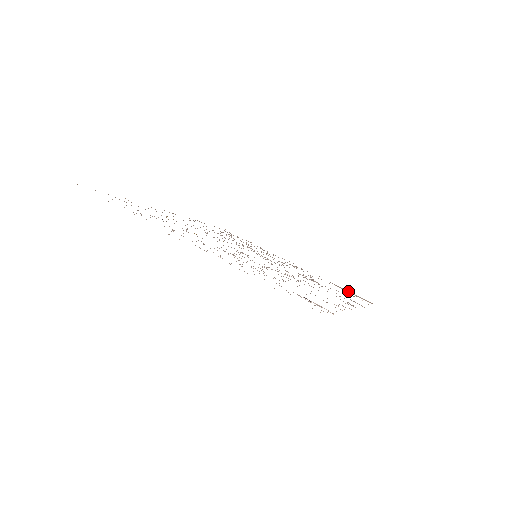
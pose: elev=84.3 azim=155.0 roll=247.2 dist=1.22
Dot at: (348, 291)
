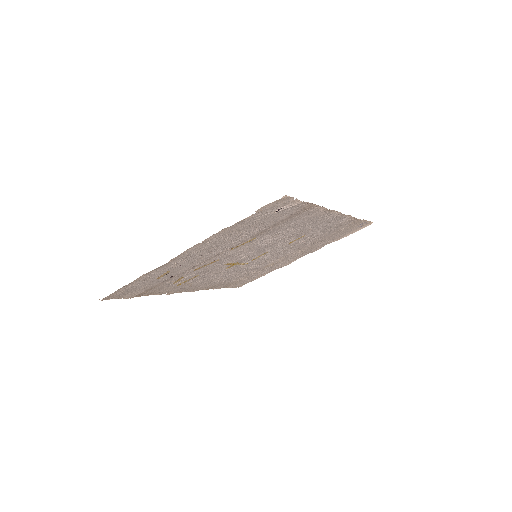
Dot at: (348, 233)
